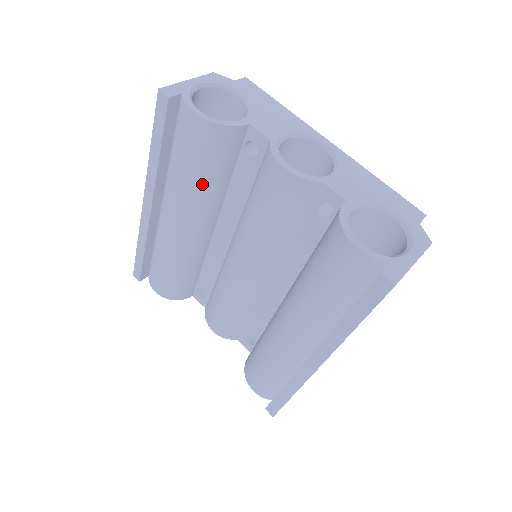
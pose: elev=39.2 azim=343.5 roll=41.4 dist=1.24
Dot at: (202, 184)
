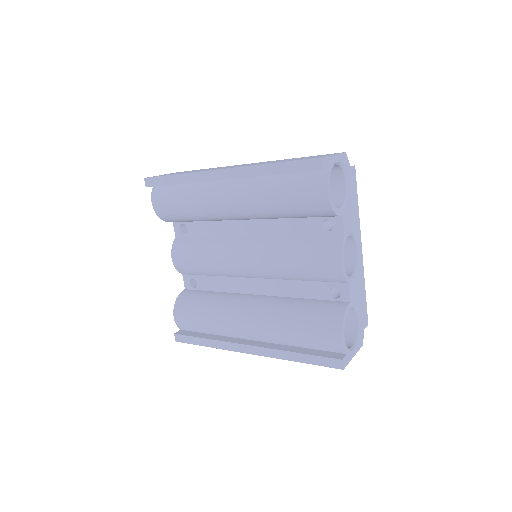
Dot at: (280, 212)
